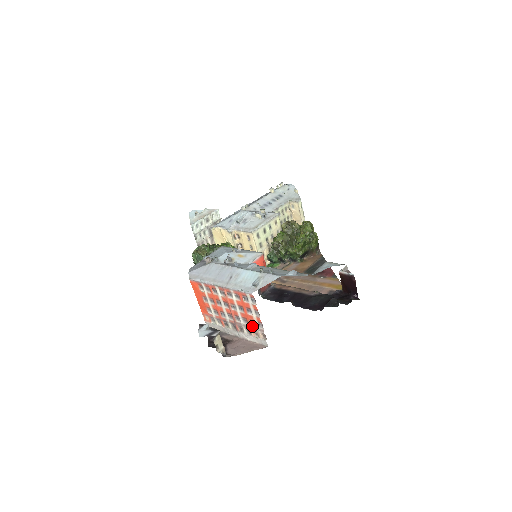
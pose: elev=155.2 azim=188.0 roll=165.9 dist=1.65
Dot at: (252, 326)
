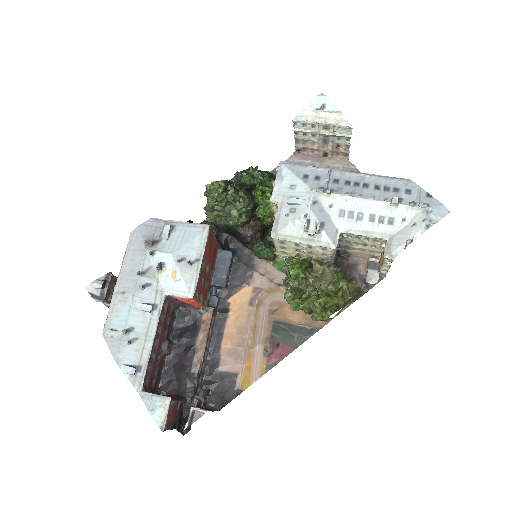
Dot at: occluded
